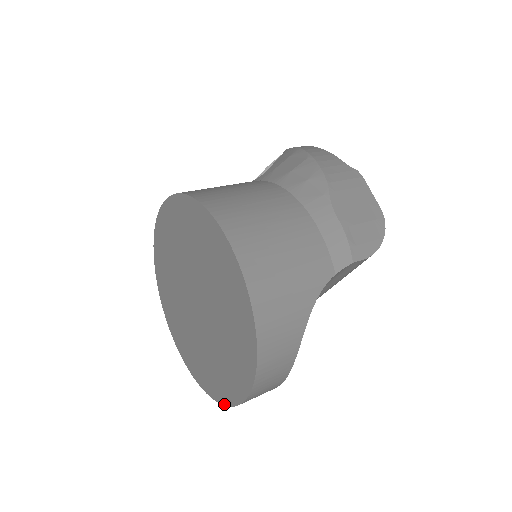
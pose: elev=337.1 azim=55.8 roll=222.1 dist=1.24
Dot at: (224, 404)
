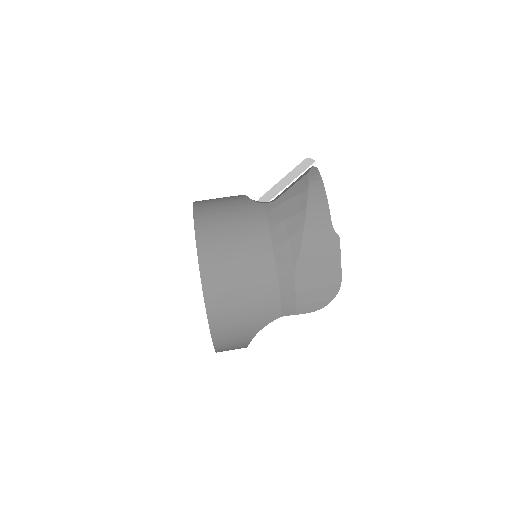
Dot at: occluded
